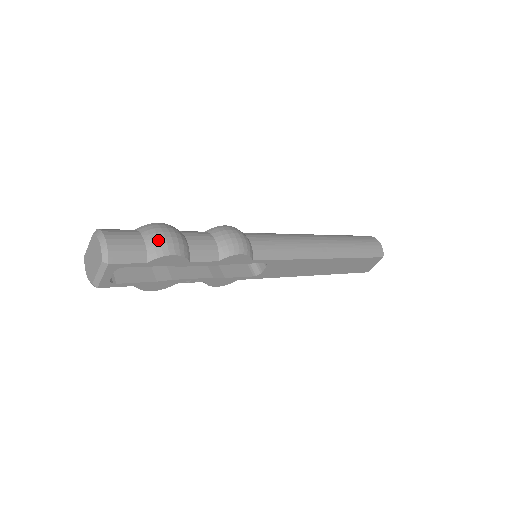
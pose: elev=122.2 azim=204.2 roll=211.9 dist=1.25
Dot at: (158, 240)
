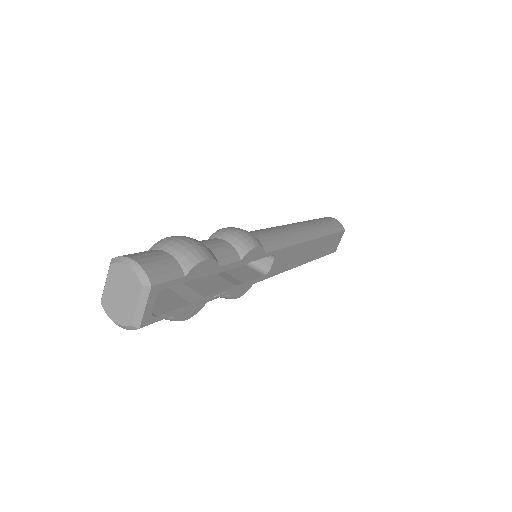
Dot at: (184, 248)
